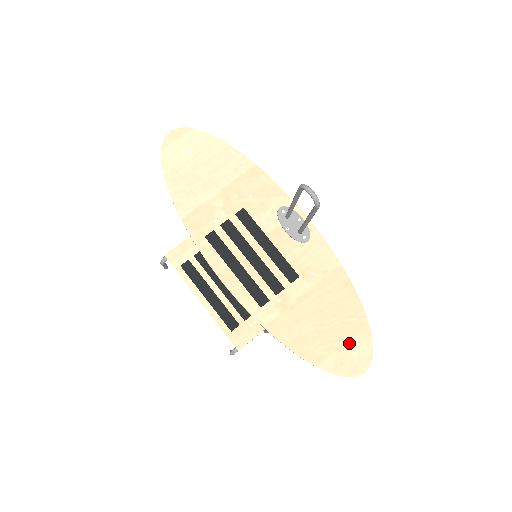
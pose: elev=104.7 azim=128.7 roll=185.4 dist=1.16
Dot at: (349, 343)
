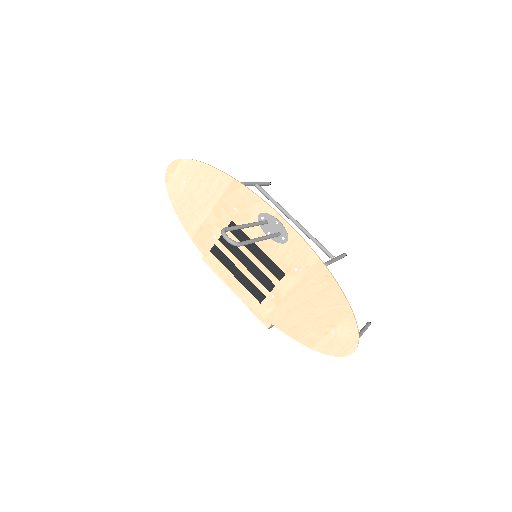
Dot at: (336, 328)
